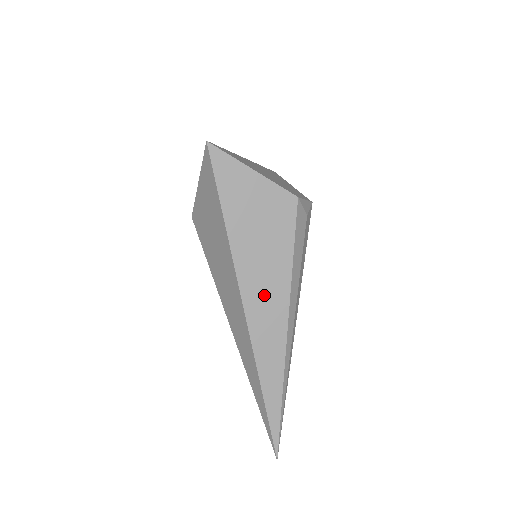
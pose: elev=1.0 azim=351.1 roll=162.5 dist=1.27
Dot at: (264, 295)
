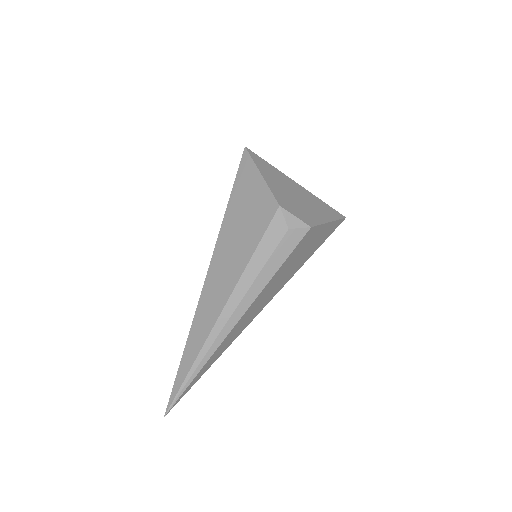
Dot at: (222, 273)
